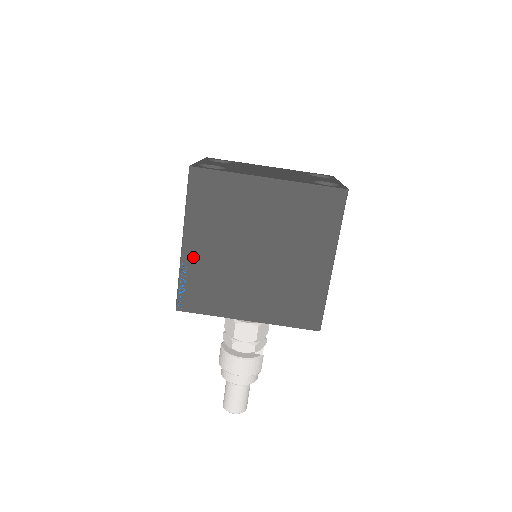
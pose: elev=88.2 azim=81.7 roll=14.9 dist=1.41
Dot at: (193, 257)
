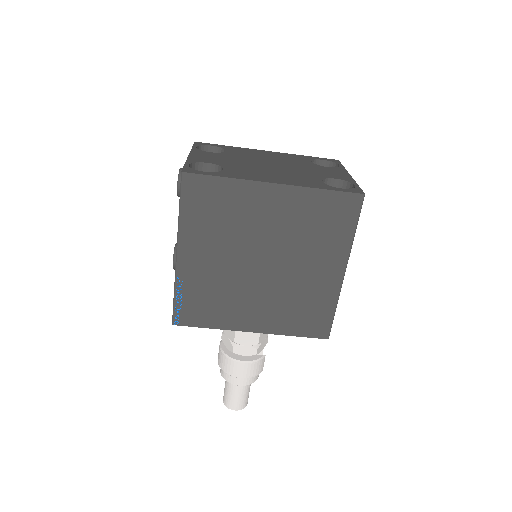
Dot at: (189, 270)
